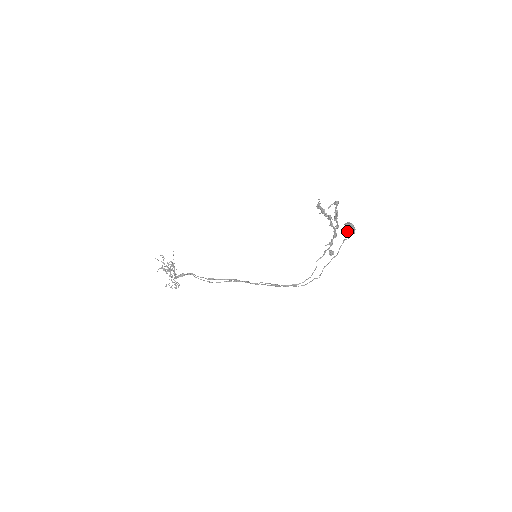
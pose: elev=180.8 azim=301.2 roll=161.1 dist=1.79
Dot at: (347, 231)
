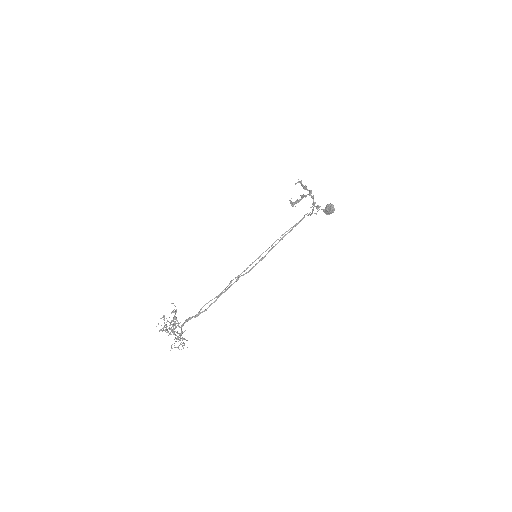
Dot at: (329, 213)
